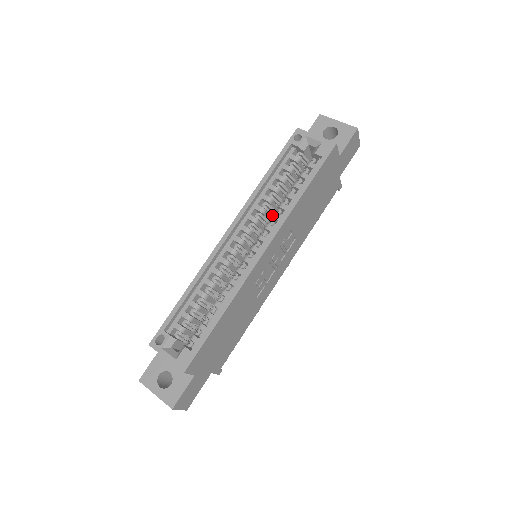
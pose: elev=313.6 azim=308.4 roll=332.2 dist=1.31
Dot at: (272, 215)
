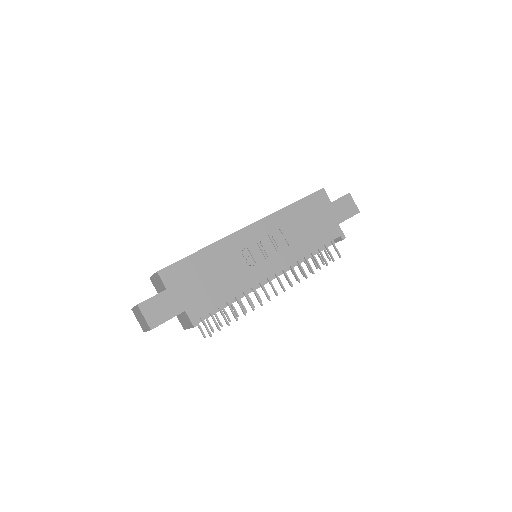
Dot at: occluded
